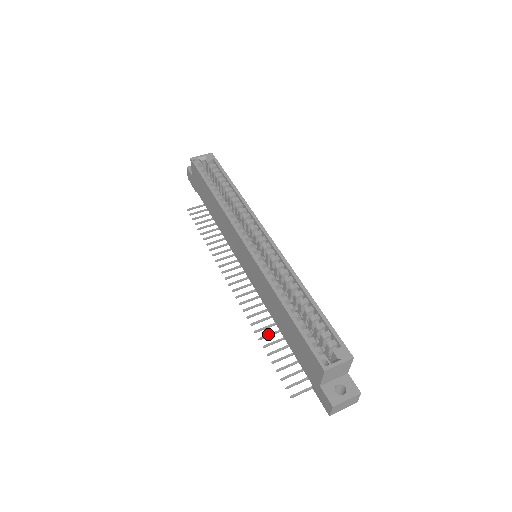
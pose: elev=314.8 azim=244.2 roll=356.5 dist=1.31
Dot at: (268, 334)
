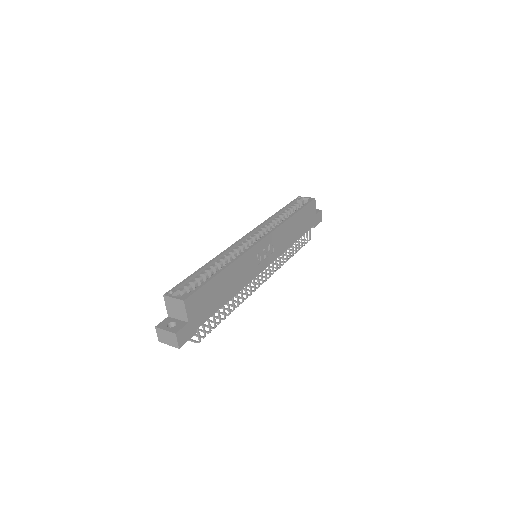
Dot at: occluded
